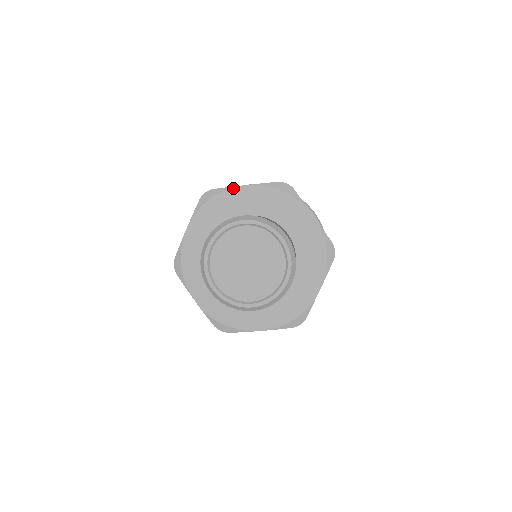
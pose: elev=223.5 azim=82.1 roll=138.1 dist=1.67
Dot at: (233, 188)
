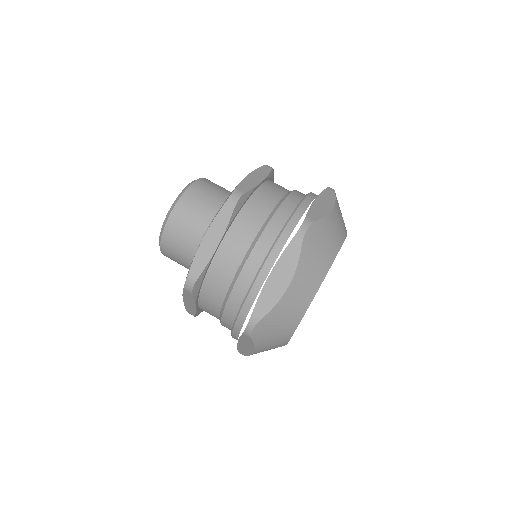
Dot at: occluded
